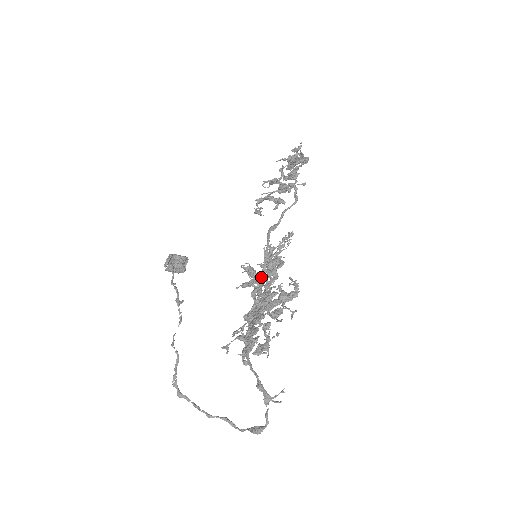
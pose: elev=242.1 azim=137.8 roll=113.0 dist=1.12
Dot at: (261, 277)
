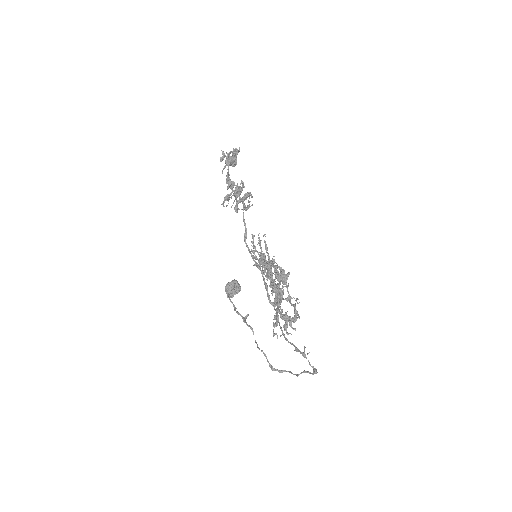
Dot at: occluded
